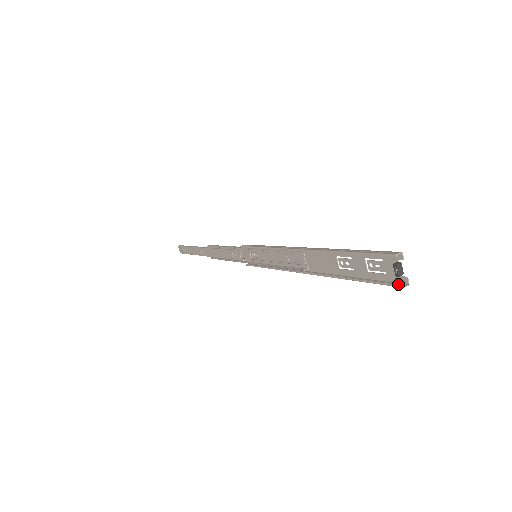
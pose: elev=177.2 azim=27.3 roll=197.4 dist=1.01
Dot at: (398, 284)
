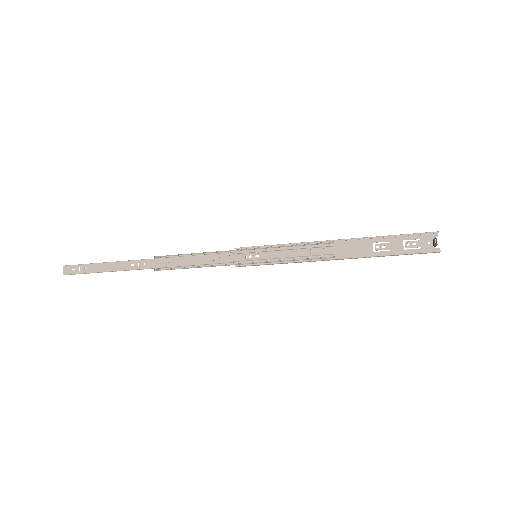
Dot at: (437, 250)
